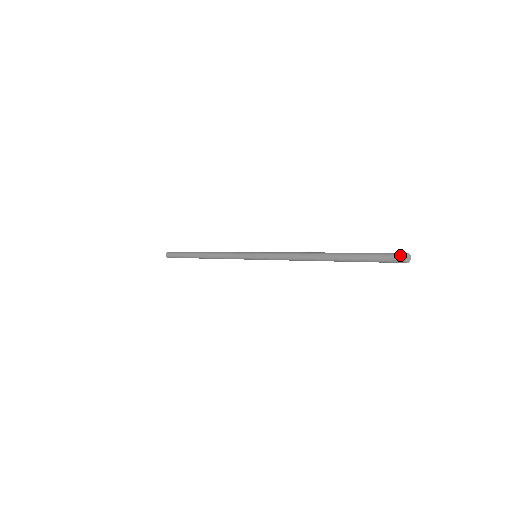
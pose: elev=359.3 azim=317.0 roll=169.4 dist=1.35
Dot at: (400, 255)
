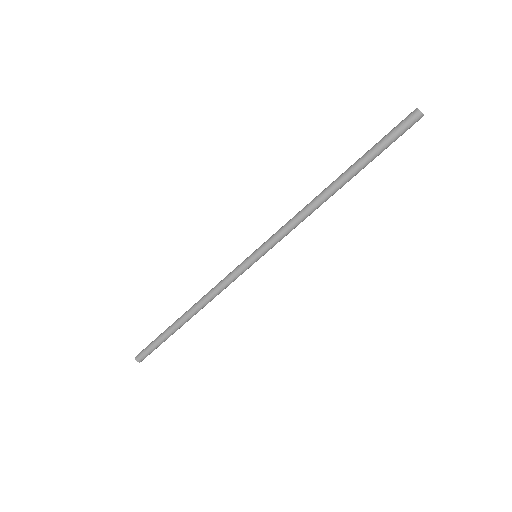
Dot at: (412, 113)
